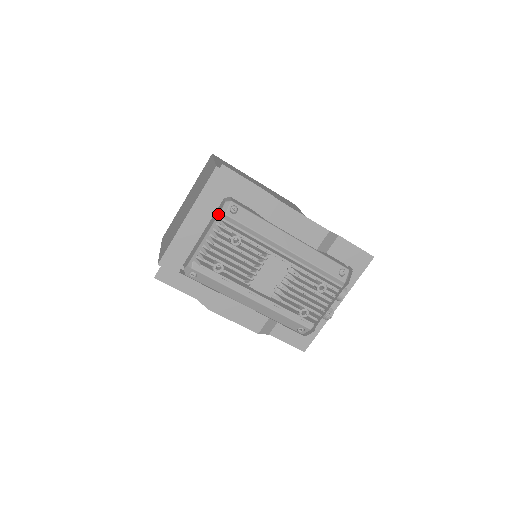
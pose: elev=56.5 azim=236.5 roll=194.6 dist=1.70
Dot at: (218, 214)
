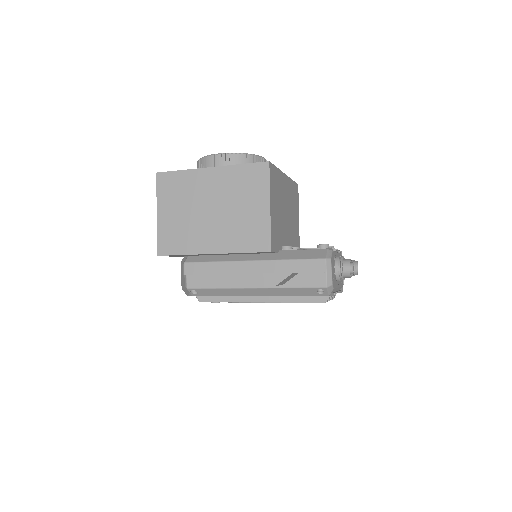
Dot at: occluded
